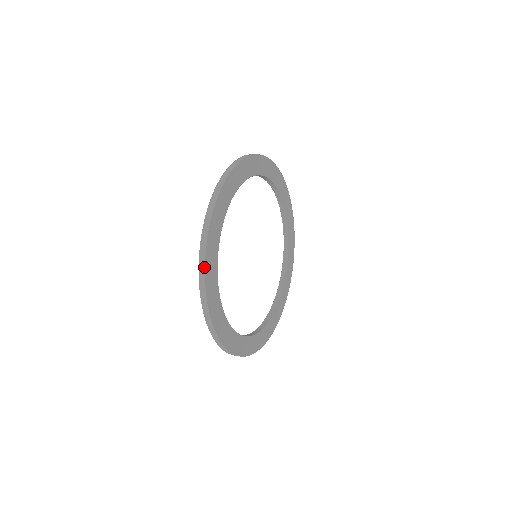
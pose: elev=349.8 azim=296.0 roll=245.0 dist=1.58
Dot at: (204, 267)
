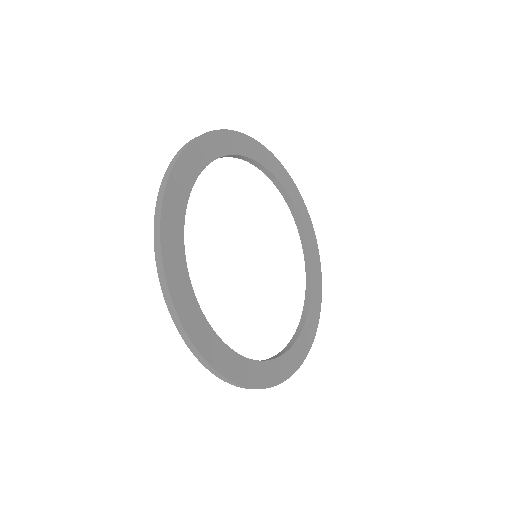
Dot at: (182, 151)
